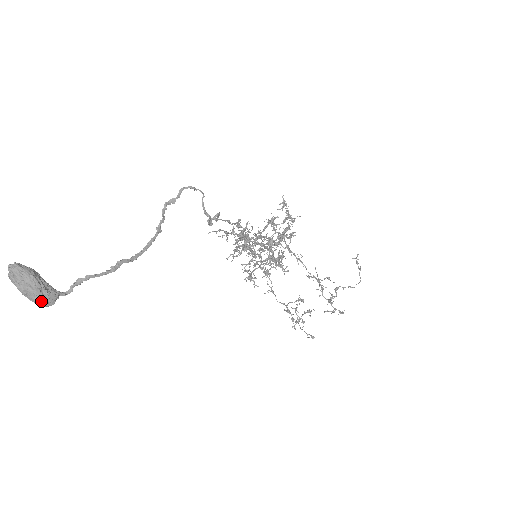
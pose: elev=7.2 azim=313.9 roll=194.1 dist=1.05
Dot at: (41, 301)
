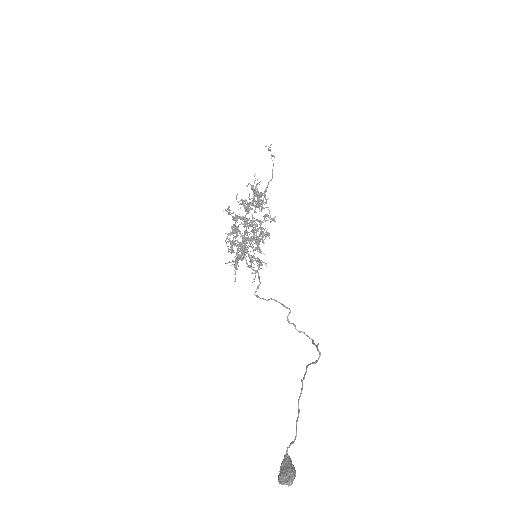
Dot at: occluded
